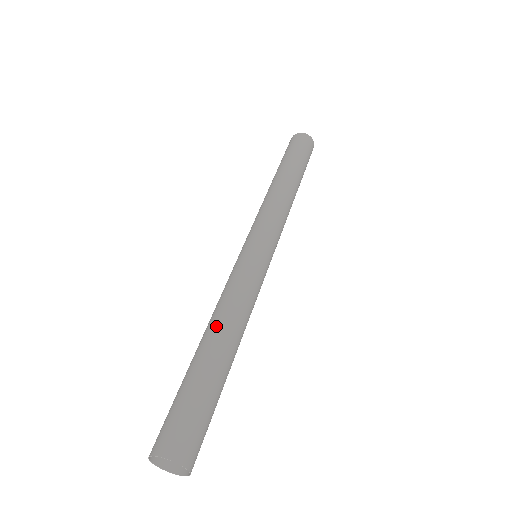
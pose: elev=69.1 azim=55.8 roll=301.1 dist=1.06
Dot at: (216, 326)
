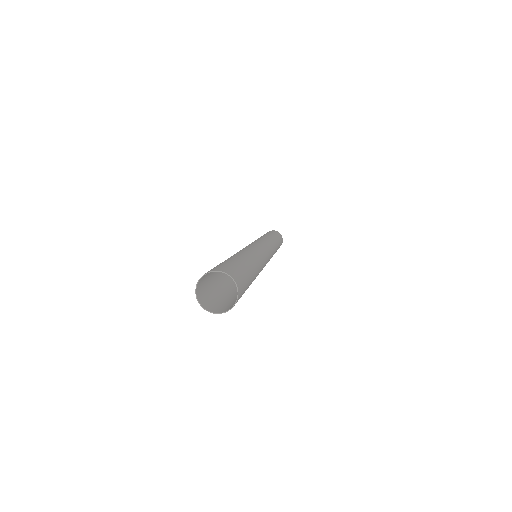
Dot at: (253, 257)
